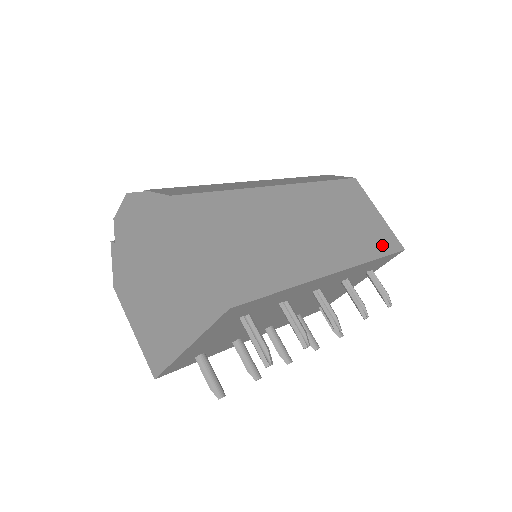
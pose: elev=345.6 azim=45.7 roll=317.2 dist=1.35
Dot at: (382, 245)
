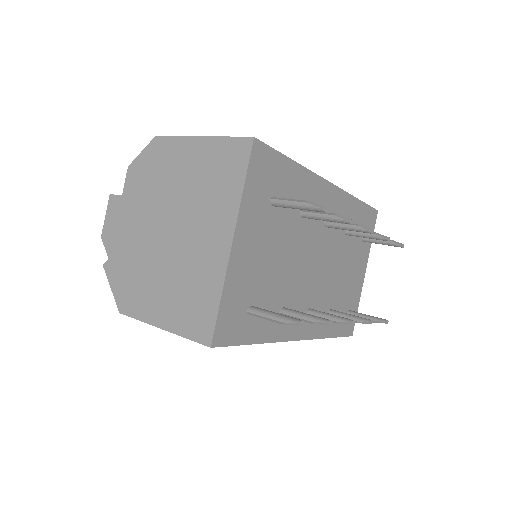
Dot at: occluded
